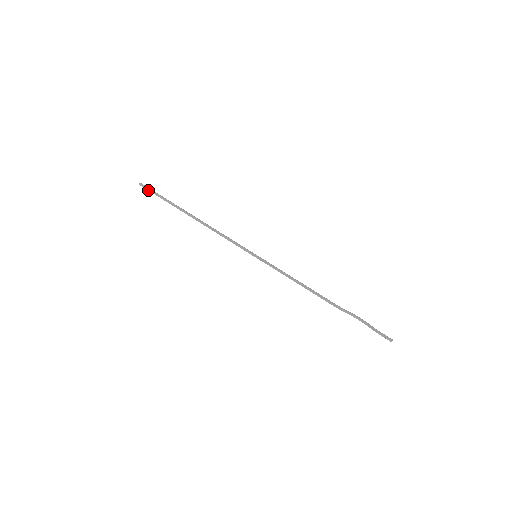
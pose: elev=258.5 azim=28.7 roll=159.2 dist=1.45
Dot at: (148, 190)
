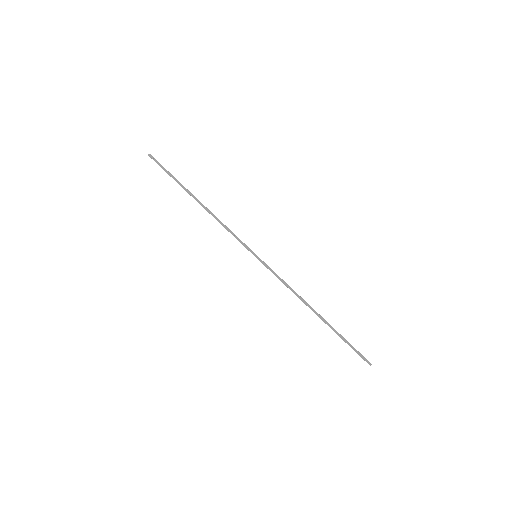
Dot at: (157, 163)
